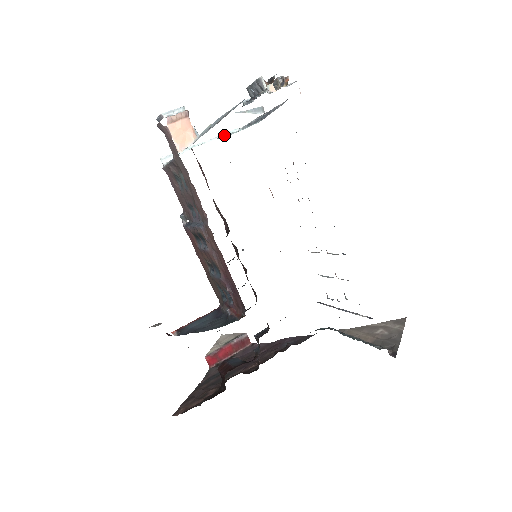
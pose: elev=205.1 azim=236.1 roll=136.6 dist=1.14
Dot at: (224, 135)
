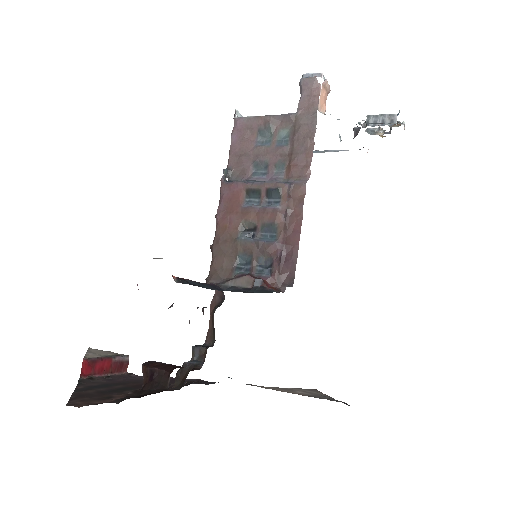
Dot at: occluded
